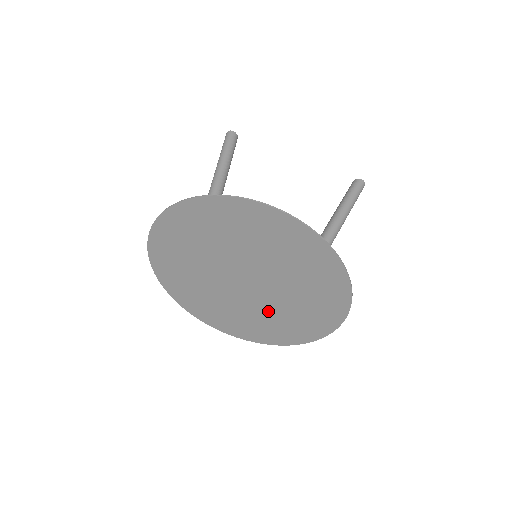
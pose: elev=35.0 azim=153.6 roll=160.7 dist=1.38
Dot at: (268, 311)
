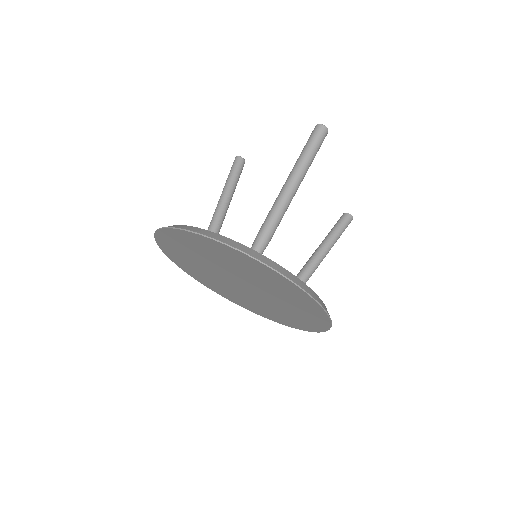
Dot at: (279, 302)
